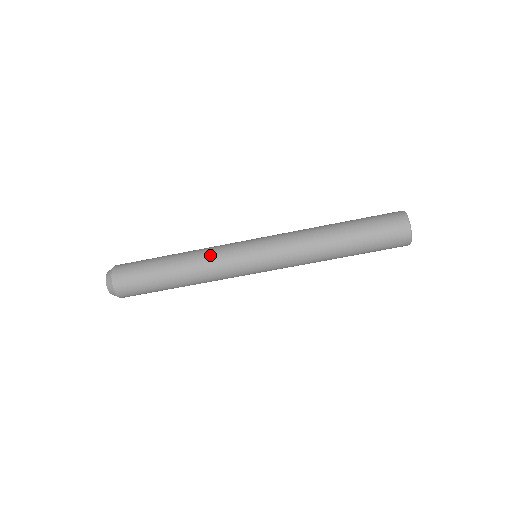
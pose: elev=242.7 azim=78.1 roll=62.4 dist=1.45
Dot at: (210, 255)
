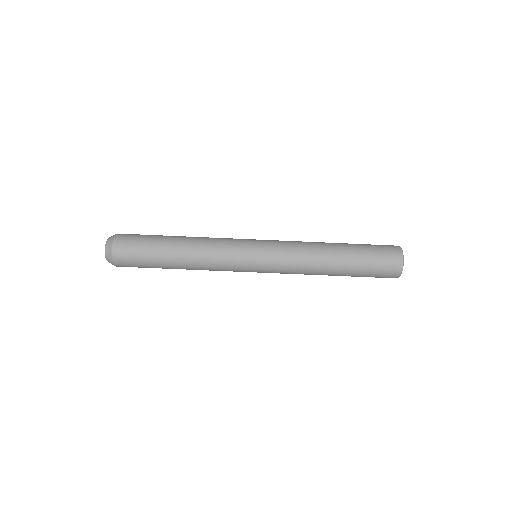
Dot at: (214, 251)
